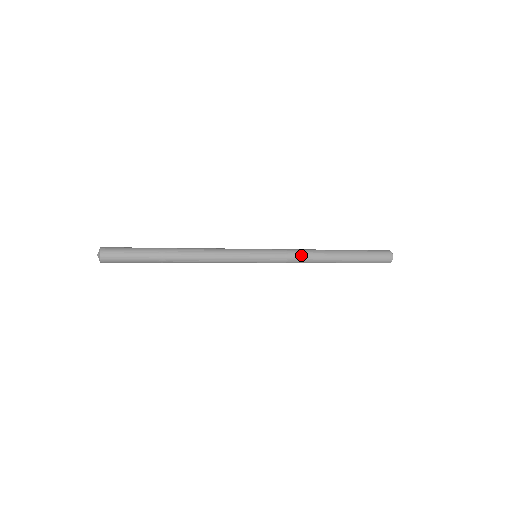
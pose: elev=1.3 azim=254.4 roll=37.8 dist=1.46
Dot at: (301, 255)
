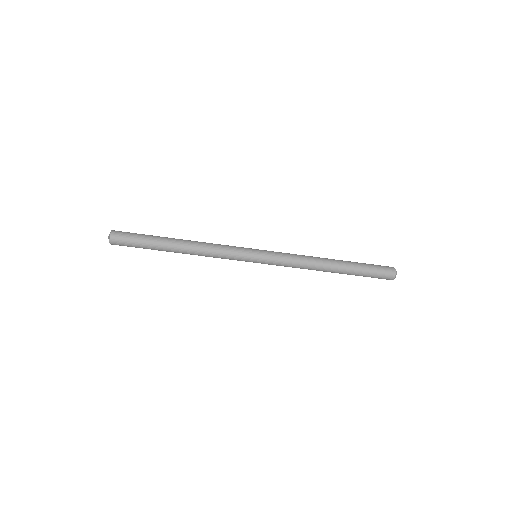
Dot at: (300, 255)
